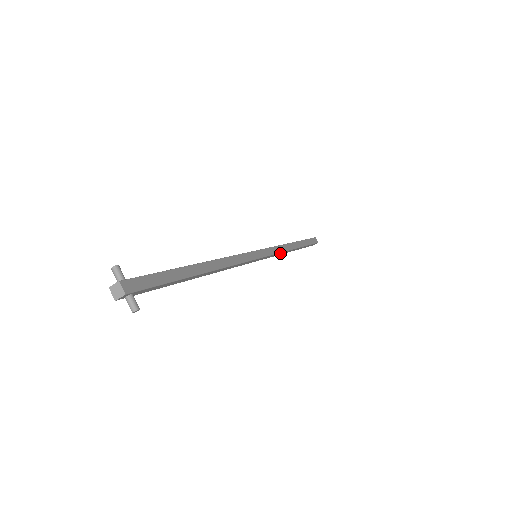
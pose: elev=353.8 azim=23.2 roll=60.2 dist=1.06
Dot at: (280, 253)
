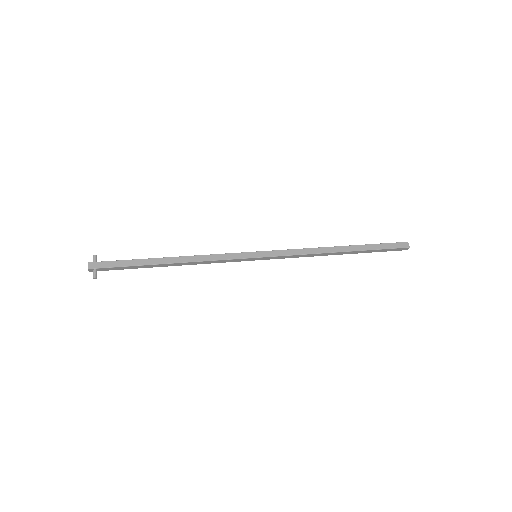
Dot at: (303, 255)
